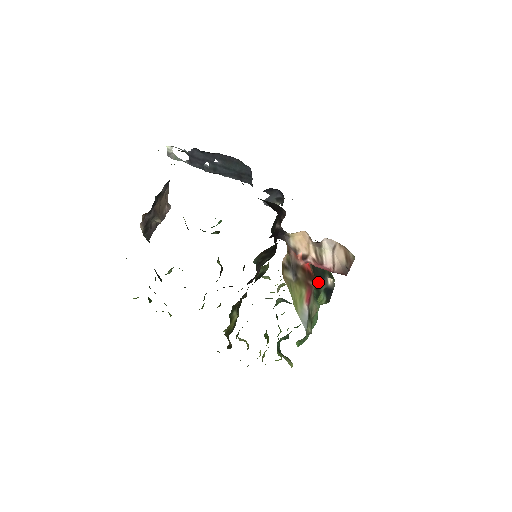
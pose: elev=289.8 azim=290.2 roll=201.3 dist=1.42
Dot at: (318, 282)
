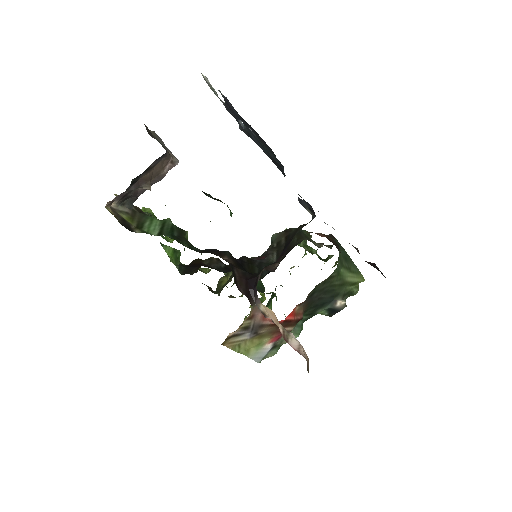
Dot at: (317, 307)
